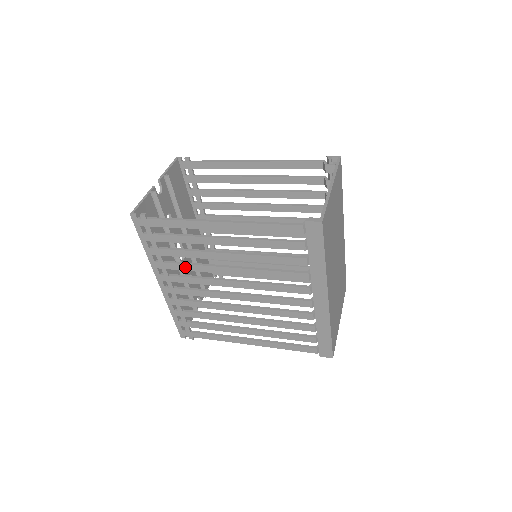
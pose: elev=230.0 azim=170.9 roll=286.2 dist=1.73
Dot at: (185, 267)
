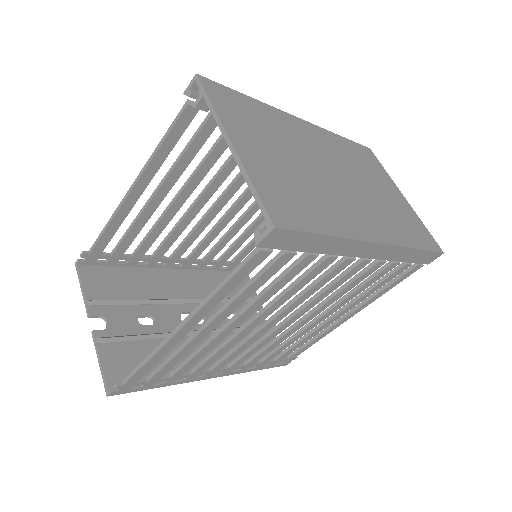
Dot at: (212, 359)
